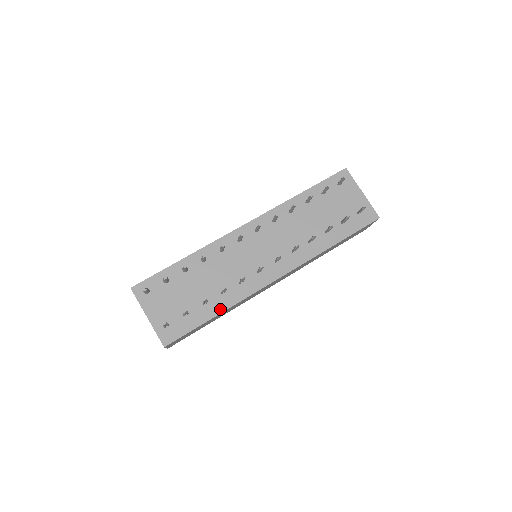
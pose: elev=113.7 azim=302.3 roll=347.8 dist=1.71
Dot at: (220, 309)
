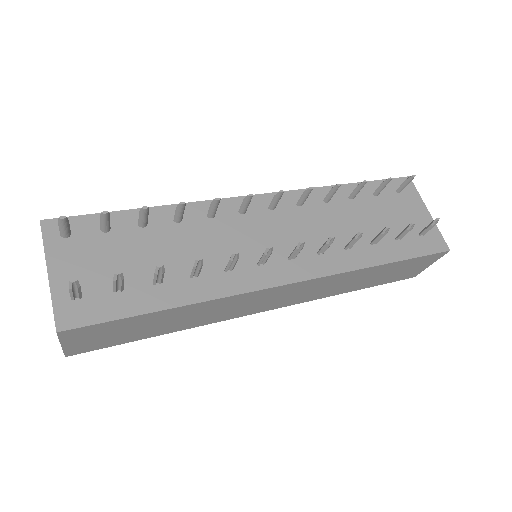
Dot at: (180, 300)
